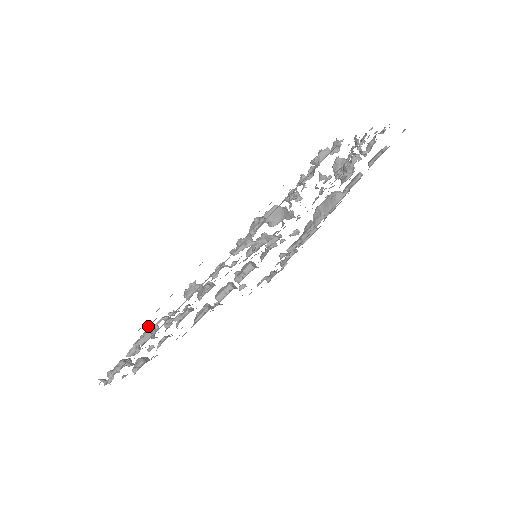
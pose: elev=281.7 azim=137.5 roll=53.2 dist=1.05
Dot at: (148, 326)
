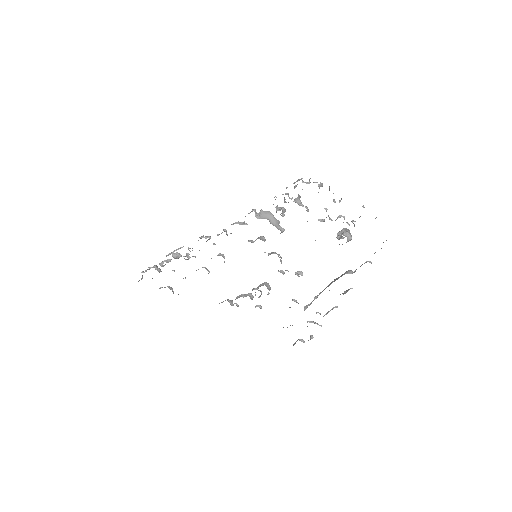
Dot at: occluded
